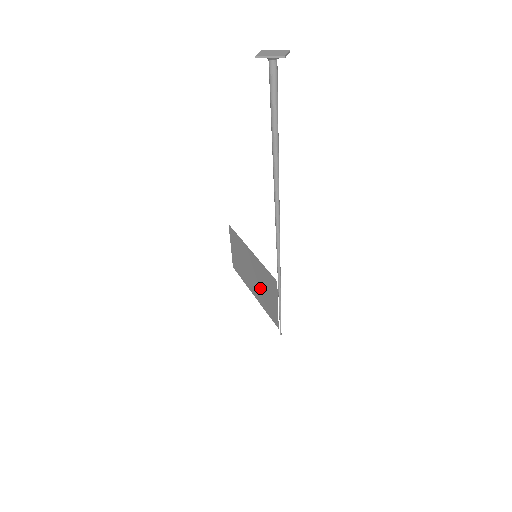
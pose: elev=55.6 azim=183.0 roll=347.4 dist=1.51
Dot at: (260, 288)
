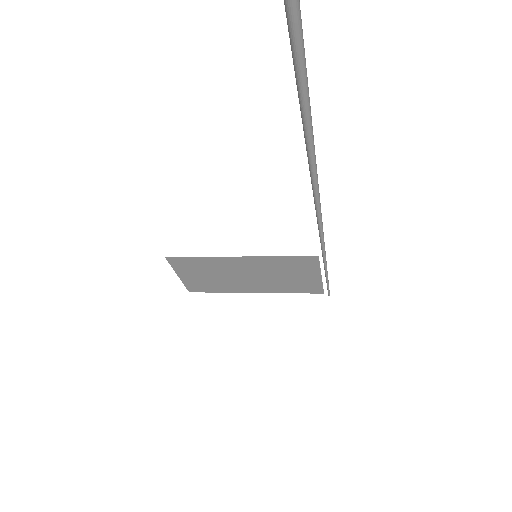
Dot at: (272, 280)
